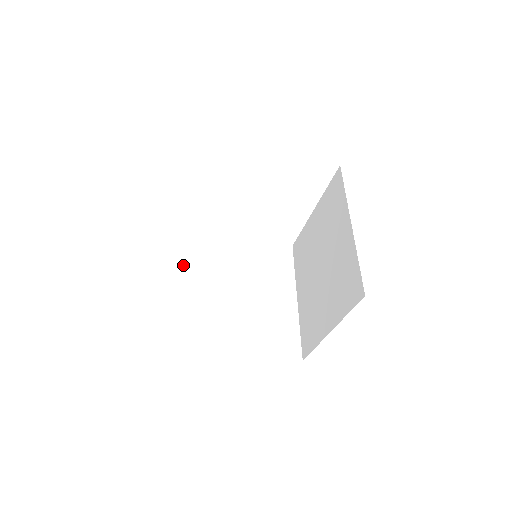
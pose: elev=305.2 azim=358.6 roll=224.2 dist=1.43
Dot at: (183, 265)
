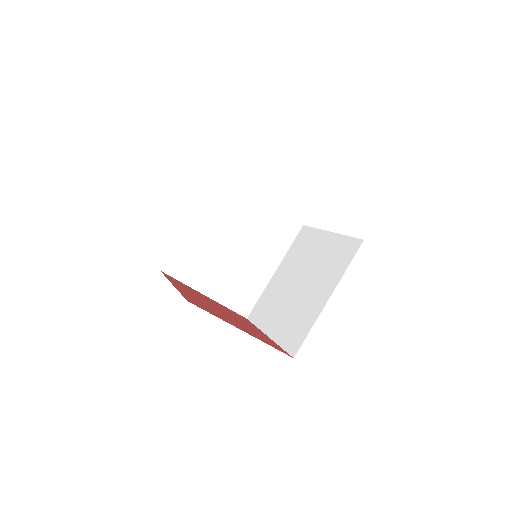
Dot at: (206, 204)
